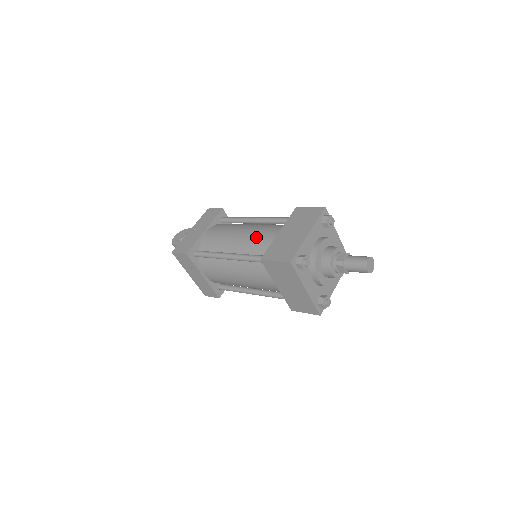
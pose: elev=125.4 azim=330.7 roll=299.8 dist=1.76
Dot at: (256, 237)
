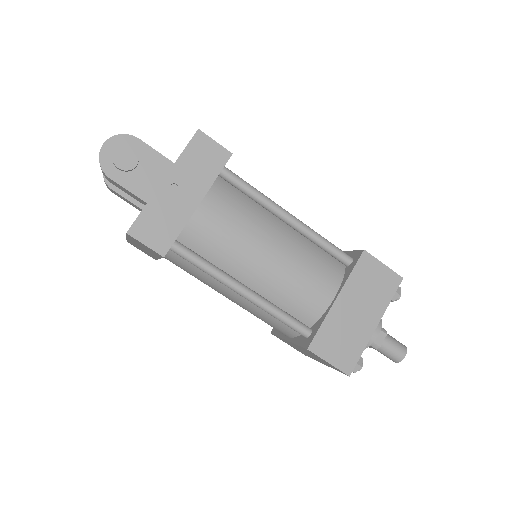
Dot at: (297, 282)
